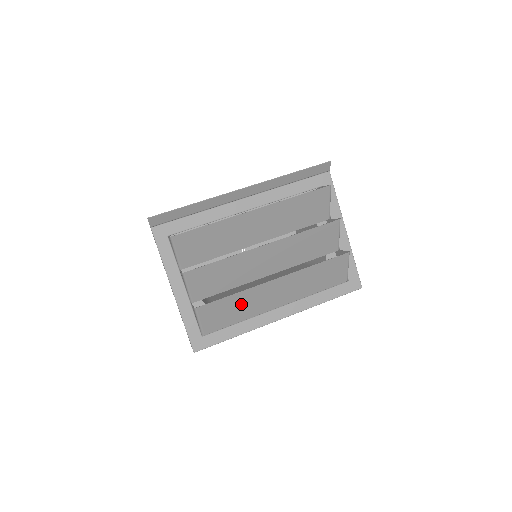
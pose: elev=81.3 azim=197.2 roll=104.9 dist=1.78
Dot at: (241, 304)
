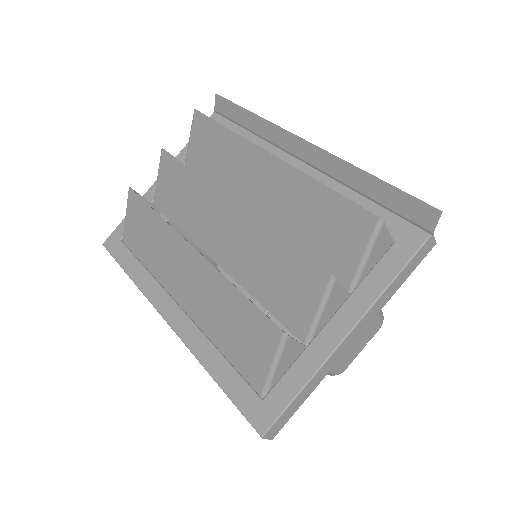
Dot at: (156, 240)
